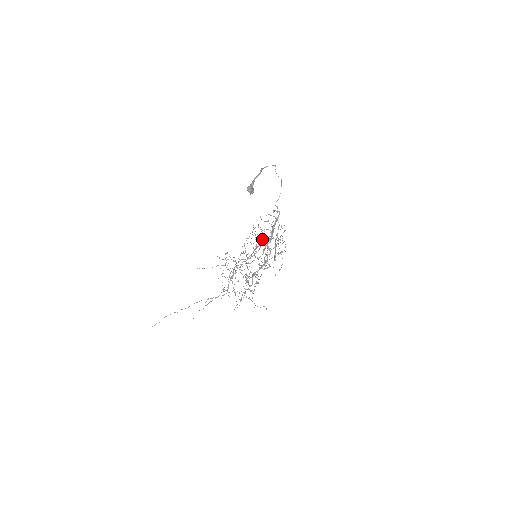
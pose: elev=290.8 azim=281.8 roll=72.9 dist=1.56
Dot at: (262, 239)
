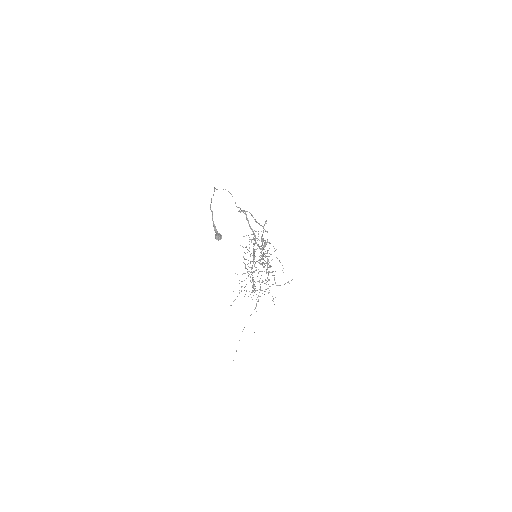
Dot at: (253, 252)
